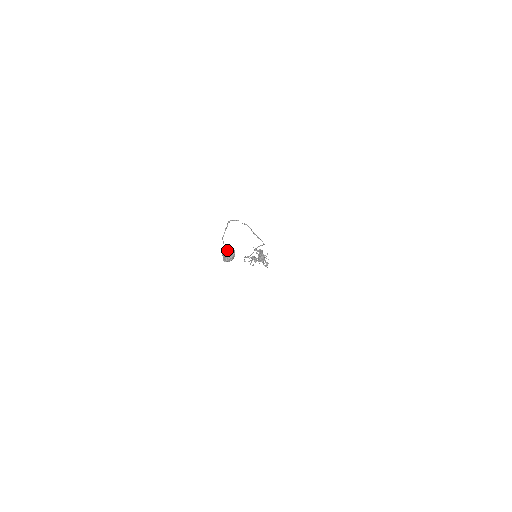
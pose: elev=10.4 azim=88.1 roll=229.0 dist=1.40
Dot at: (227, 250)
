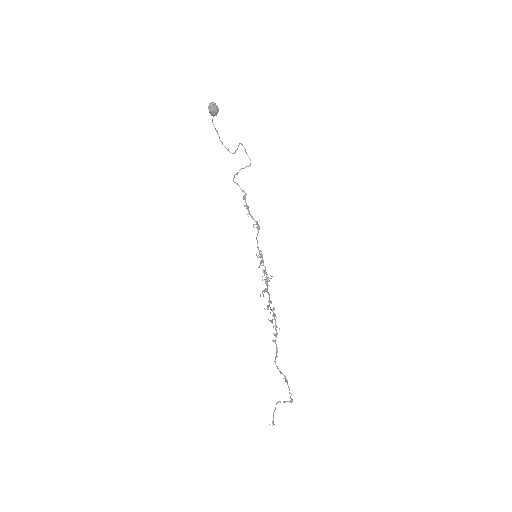
Dot at: occluded
